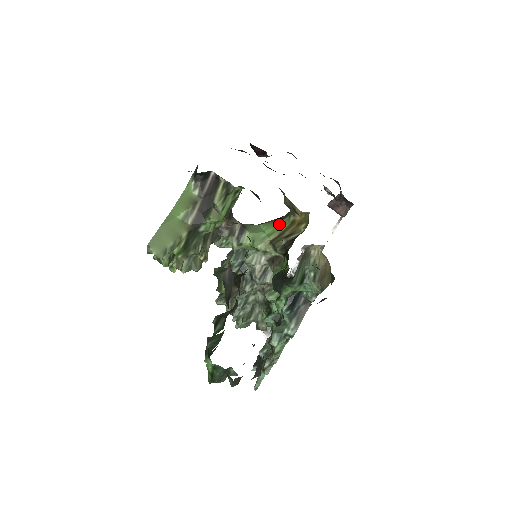
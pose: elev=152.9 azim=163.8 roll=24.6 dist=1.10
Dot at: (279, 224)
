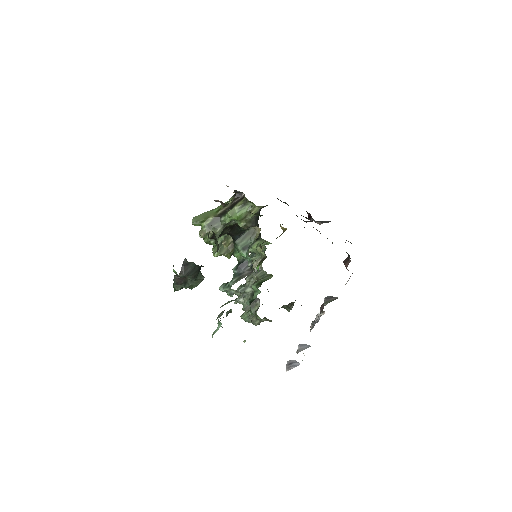
Dot at: occluded
